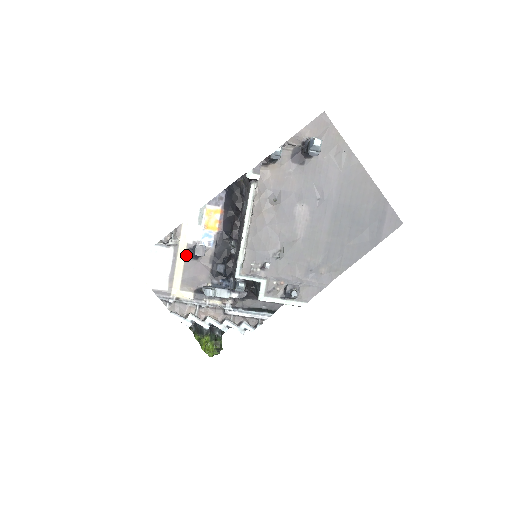
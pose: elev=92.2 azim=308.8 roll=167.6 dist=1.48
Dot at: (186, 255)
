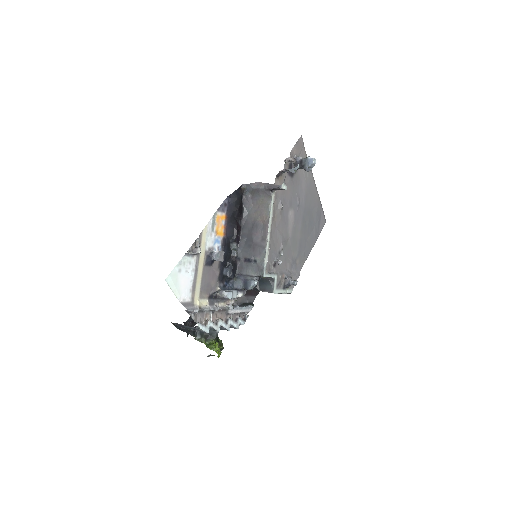
Dot at: (204, 262)
